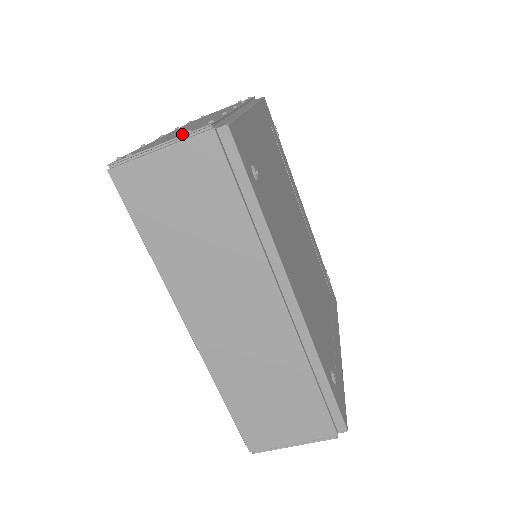
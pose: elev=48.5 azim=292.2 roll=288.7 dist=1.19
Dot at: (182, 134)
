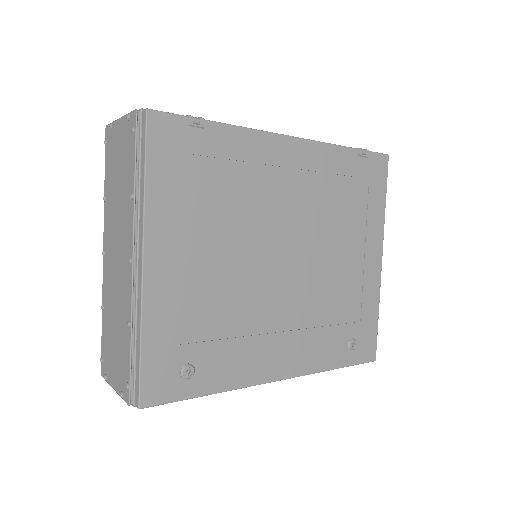
Dot at: (119, 388)
